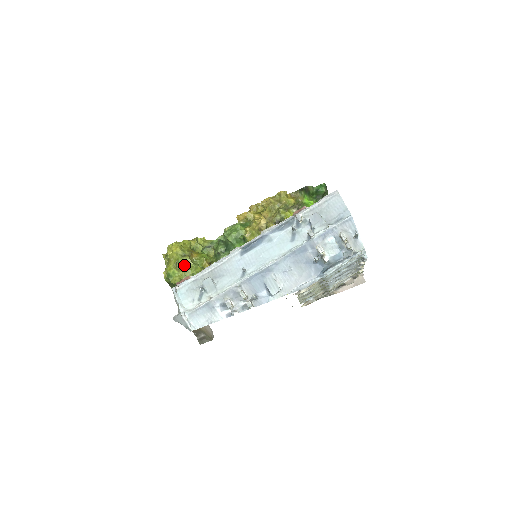
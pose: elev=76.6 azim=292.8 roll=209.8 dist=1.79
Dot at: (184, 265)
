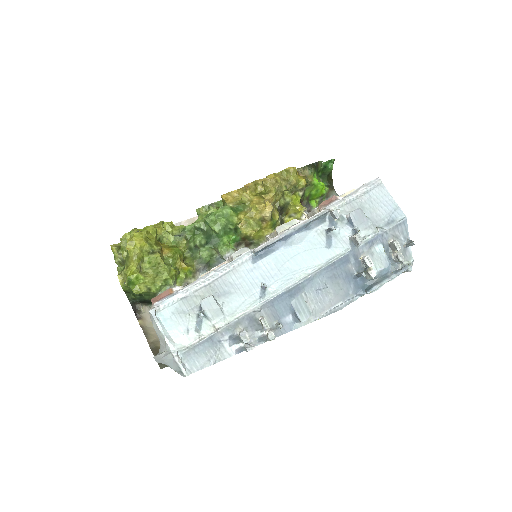
Dot at: (152, 266)
